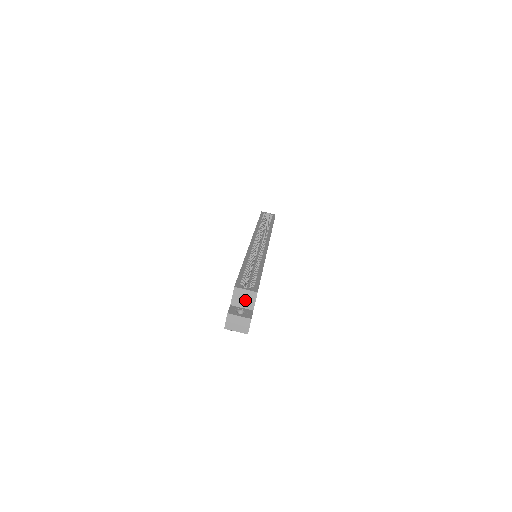
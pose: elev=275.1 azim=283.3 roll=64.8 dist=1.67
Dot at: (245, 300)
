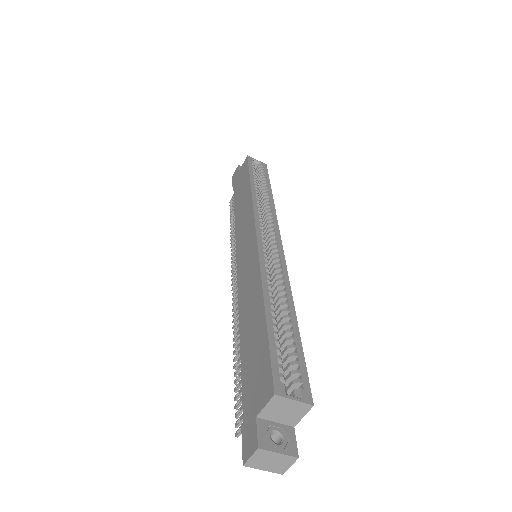
Dot at: (286, 413)
